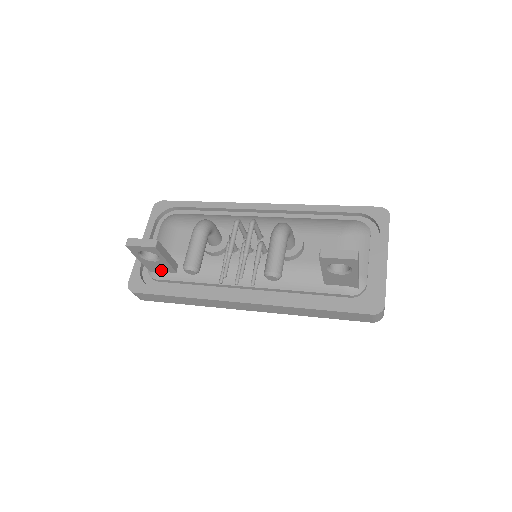
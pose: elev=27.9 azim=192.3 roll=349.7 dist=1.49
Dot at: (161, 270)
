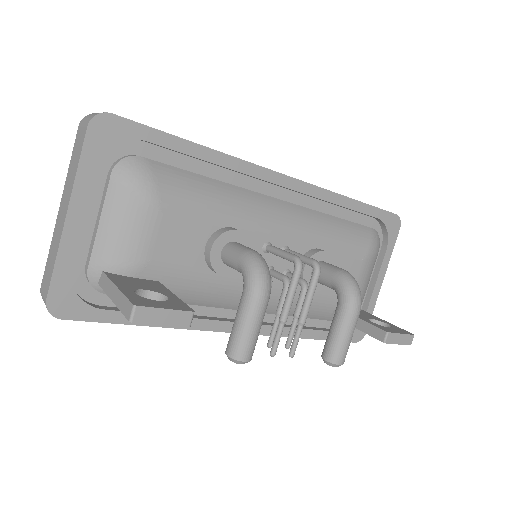
Dot at: occluded
